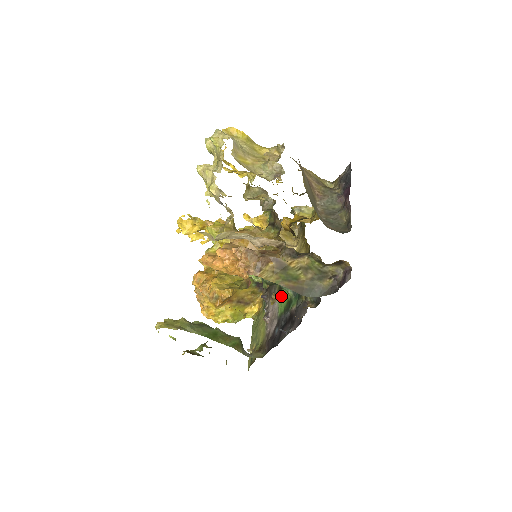
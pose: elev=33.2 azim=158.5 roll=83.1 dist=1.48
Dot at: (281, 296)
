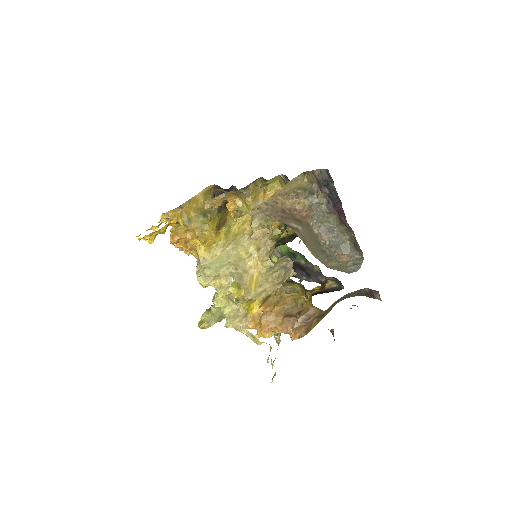
Dot at: occluded
